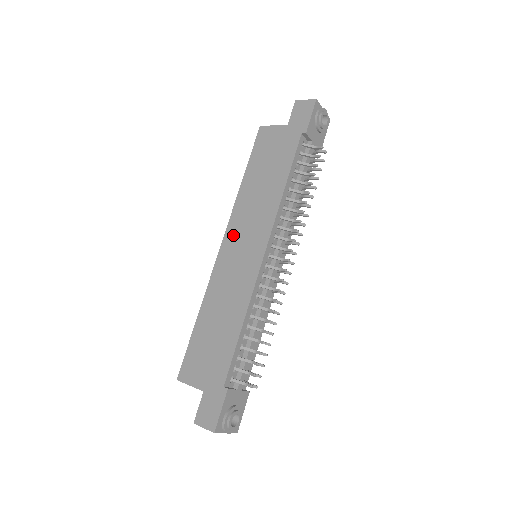
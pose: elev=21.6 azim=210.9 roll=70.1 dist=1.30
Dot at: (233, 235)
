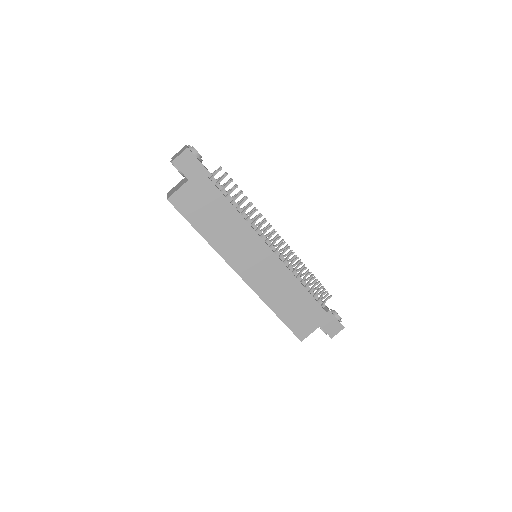
Dot at: (240, 264)
